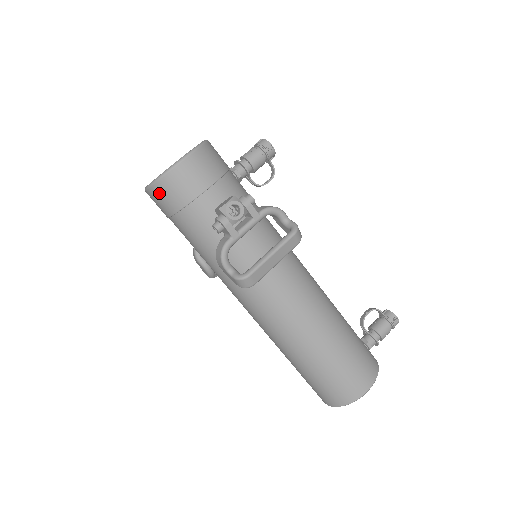
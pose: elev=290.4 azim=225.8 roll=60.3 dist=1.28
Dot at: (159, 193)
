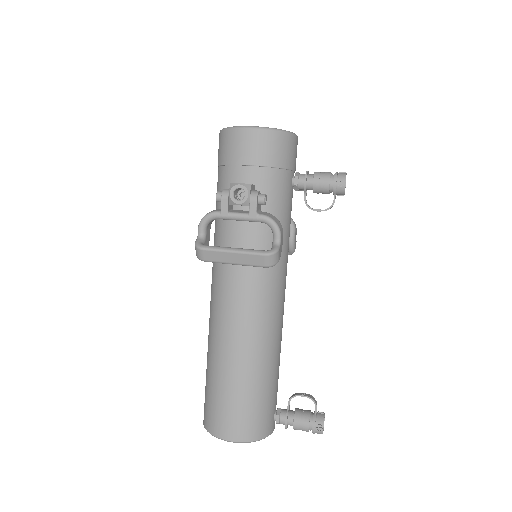
Dot at: (220, 141)
